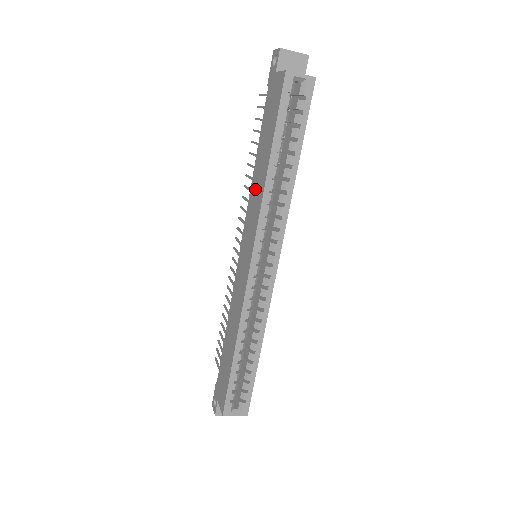
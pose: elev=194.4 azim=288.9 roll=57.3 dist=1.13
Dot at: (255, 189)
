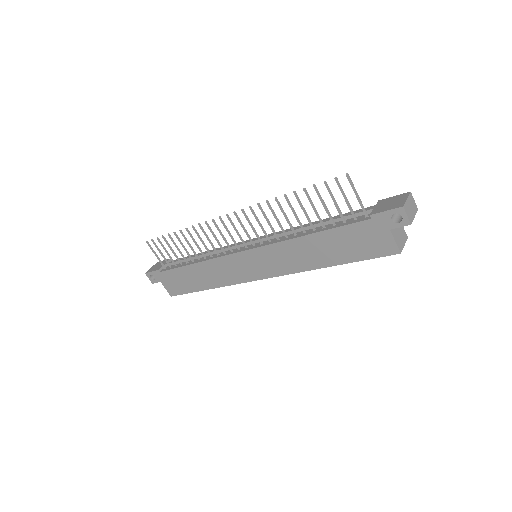
Dot at: (297, 252)
